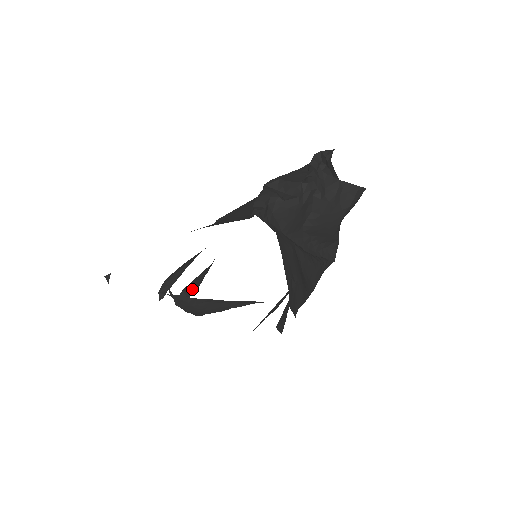
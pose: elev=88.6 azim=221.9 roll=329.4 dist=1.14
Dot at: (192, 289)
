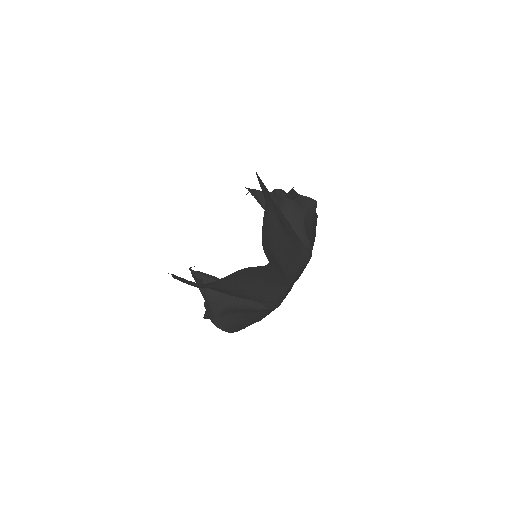
Dot at: occluded
